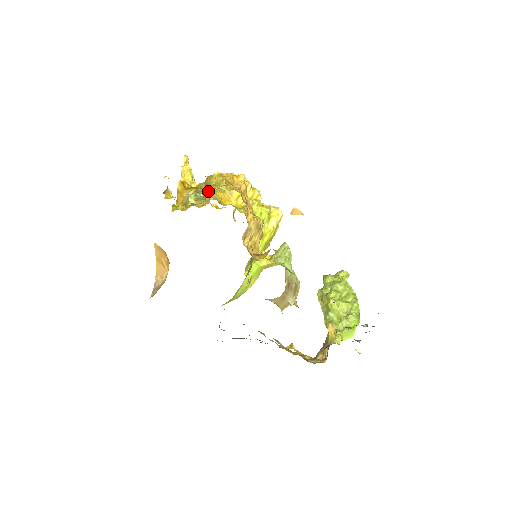
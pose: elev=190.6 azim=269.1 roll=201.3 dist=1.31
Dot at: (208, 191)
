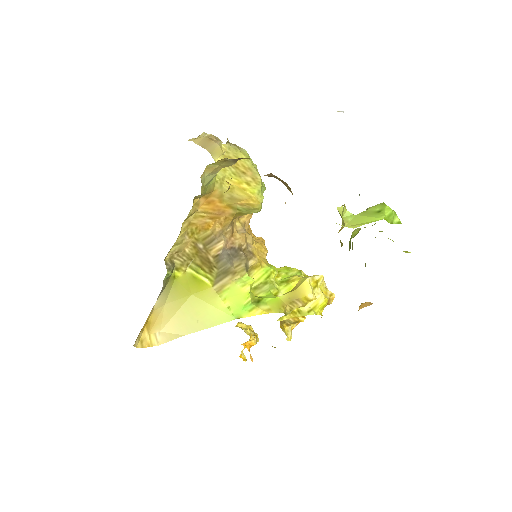
Dot at: occluded
